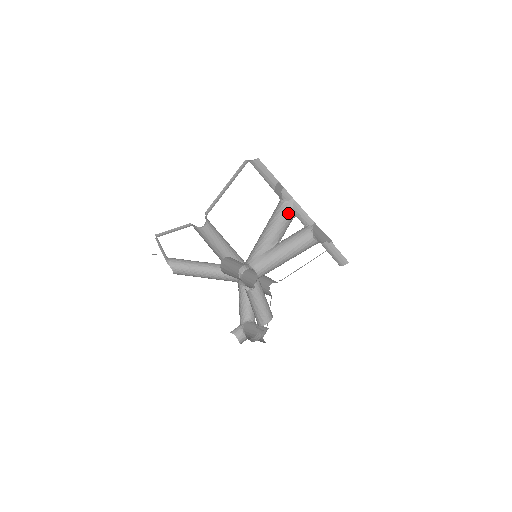
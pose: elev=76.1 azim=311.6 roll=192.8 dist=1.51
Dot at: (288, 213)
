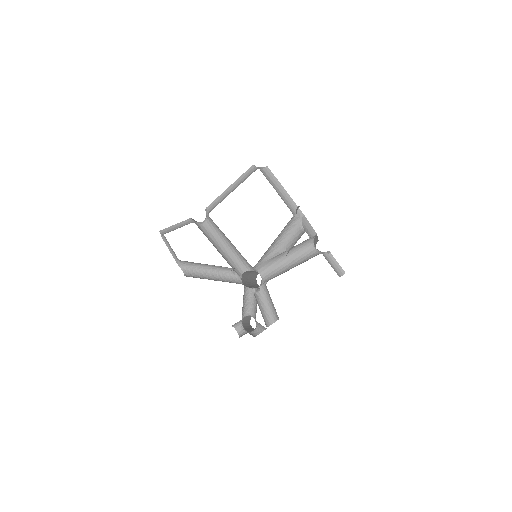
Dot at: (297, 226)
